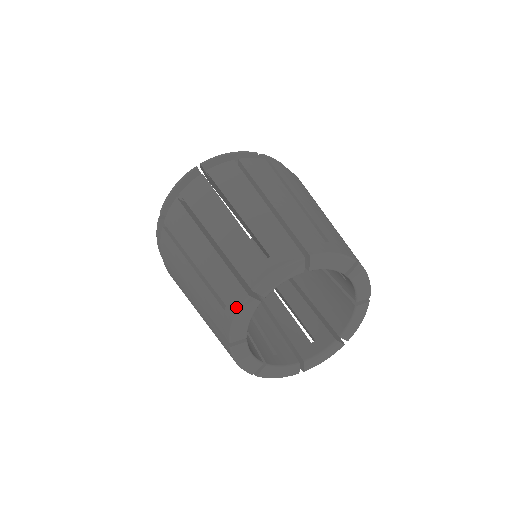
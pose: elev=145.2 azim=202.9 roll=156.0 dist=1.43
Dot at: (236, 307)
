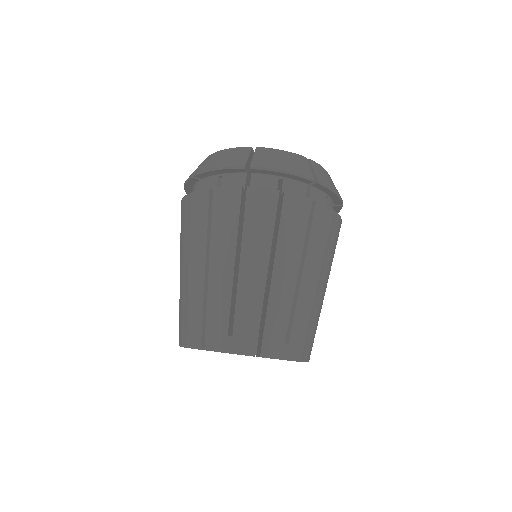
Dot at: (190, 344)
